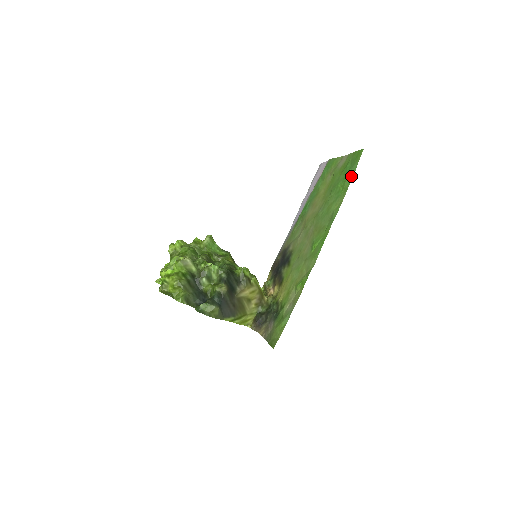
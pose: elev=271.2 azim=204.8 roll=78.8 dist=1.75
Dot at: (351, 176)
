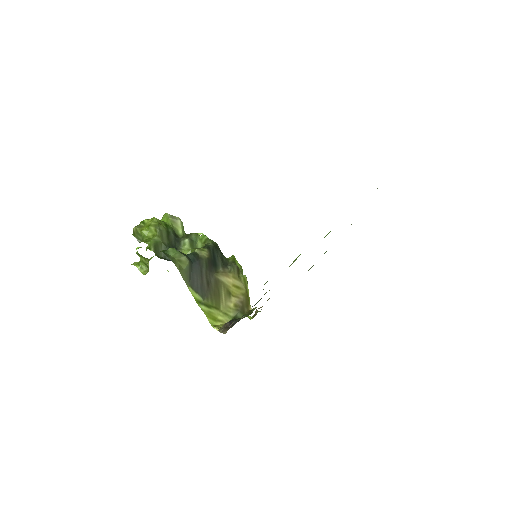
Dot at: occluded
